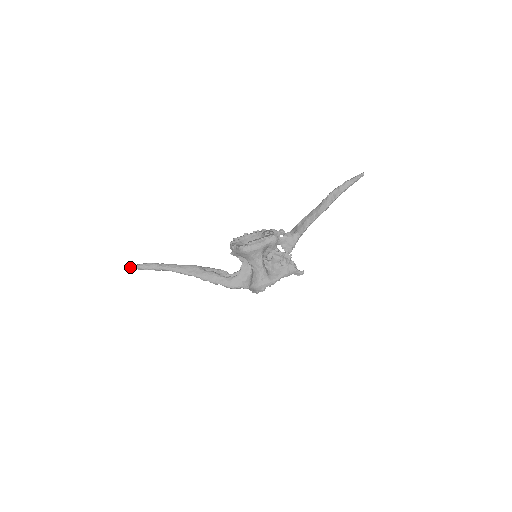
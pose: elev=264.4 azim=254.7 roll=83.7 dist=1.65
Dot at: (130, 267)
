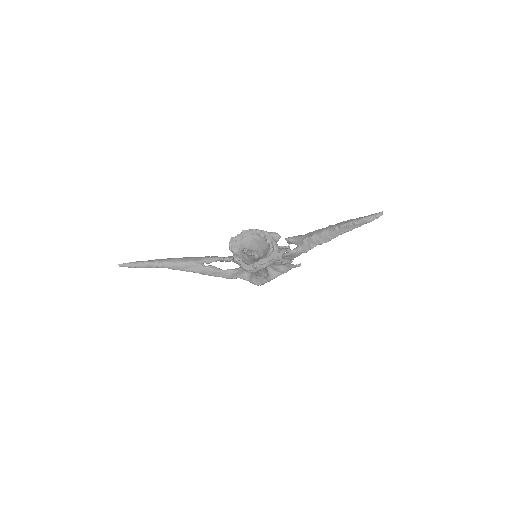
Dot at: (123, 266)
